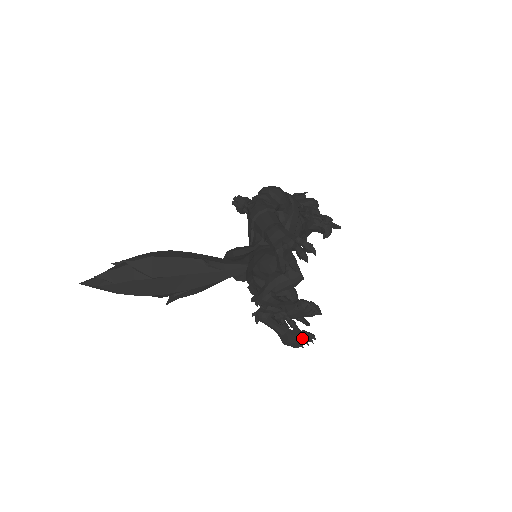
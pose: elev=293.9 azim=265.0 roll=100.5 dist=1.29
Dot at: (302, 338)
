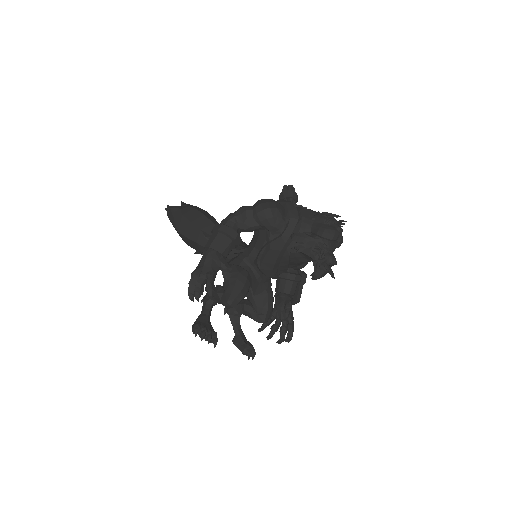
Dot at: (240, 349)
